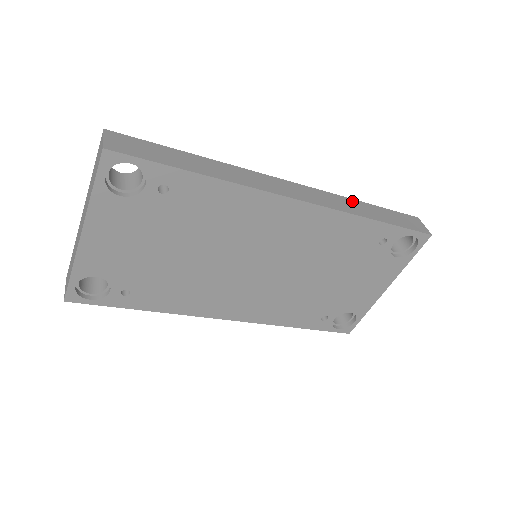
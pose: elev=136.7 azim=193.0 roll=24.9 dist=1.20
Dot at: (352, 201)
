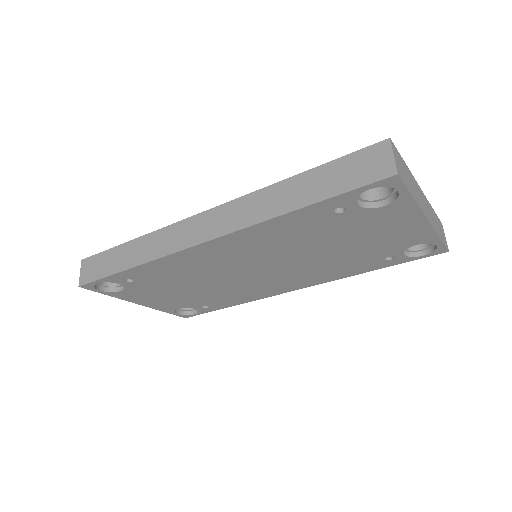
Dot at: (274, 189)
